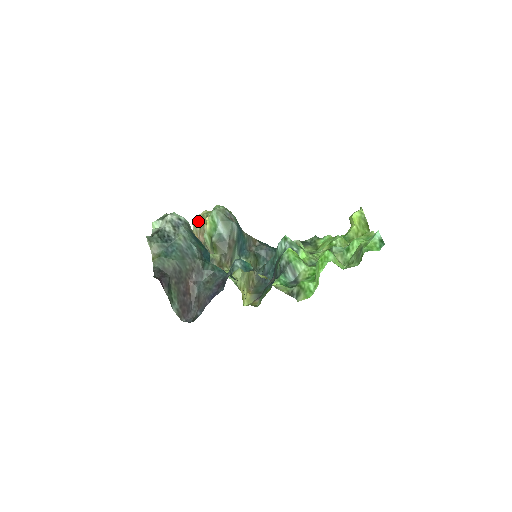
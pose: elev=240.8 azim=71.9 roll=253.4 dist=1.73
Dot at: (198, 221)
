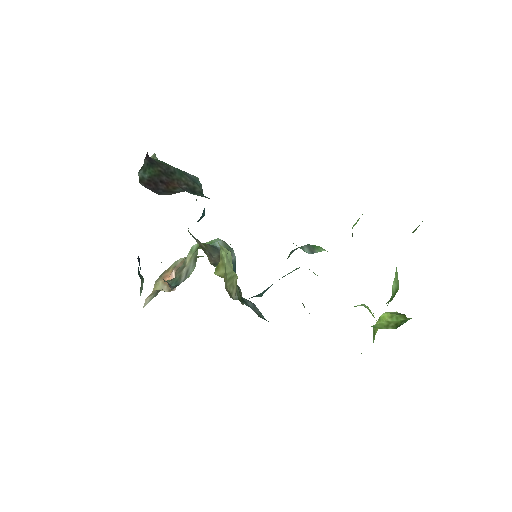
Dot at: (185, 257)
